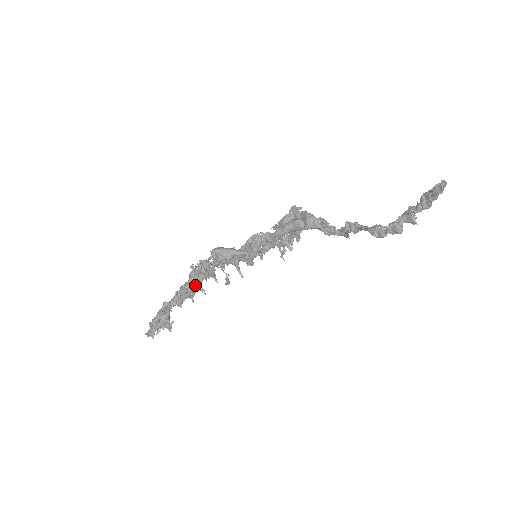
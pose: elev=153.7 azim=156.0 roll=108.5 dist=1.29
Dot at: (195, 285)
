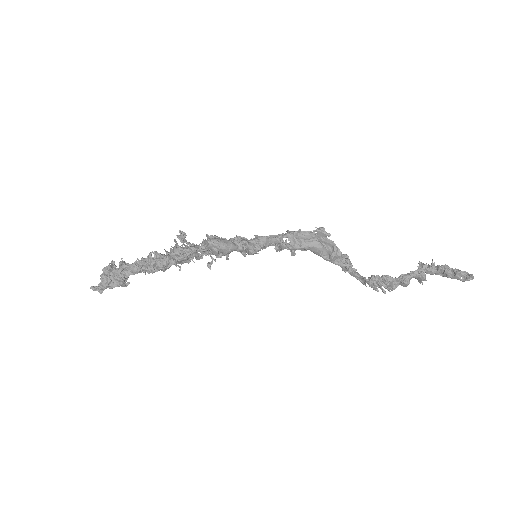
Dot at: (172, 263)
